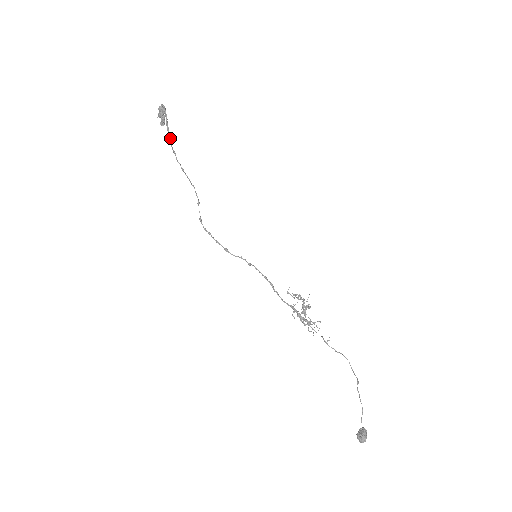
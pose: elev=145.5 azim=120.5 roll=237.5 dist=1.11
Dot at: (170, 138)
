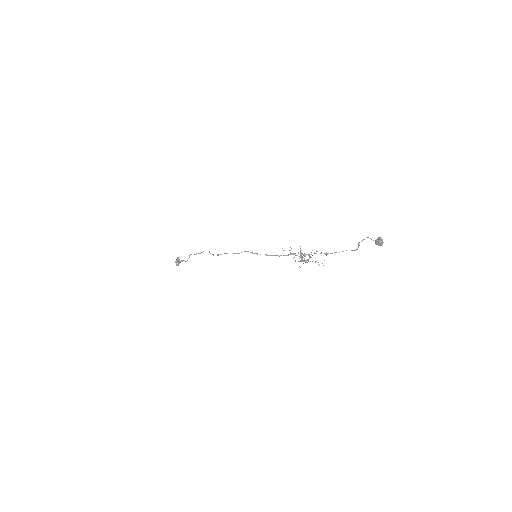
Dot at: (185, 261)
